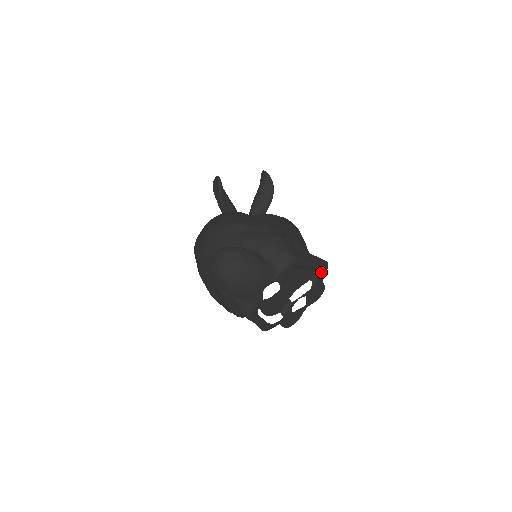
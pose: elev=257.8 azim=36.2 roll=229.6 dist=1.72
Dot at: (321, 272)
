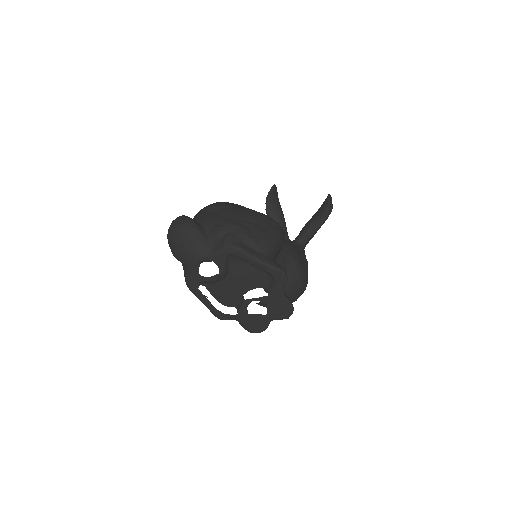
Dot at: (277, 281)
